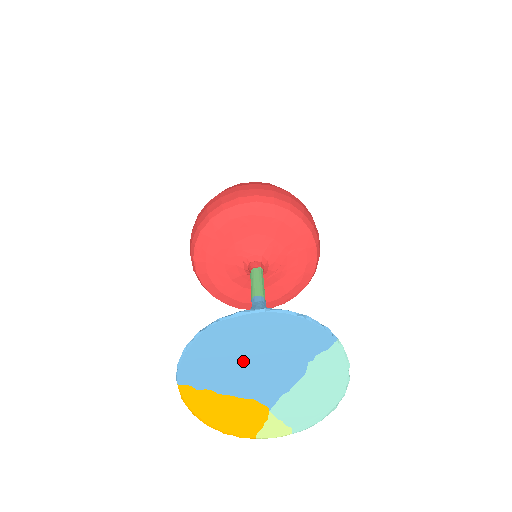
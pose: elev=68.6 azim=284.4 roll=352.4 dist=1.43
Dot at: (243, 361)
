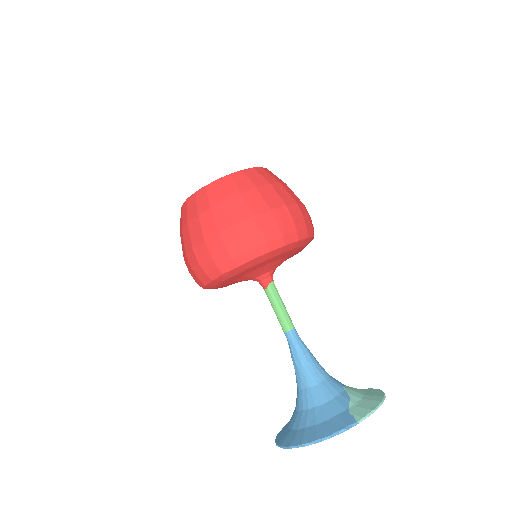
Dot at: occluded
